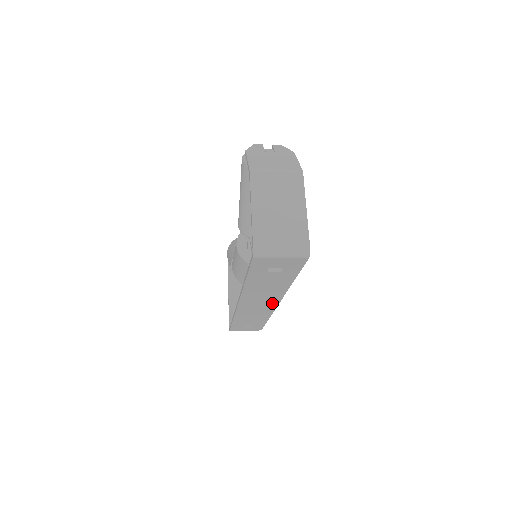
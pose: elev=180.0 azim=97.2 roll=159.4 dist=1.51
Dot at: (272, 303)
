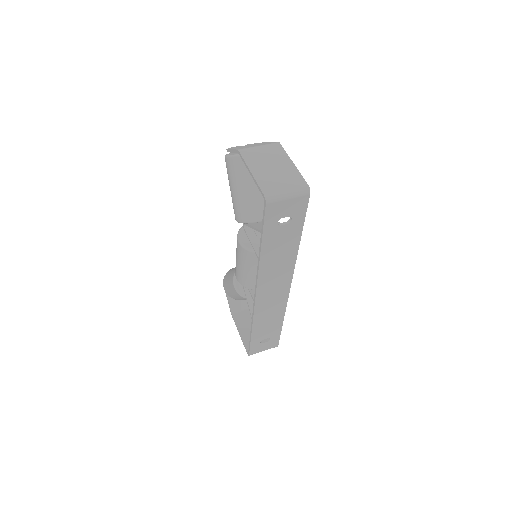
Dot at: (285, 286)
